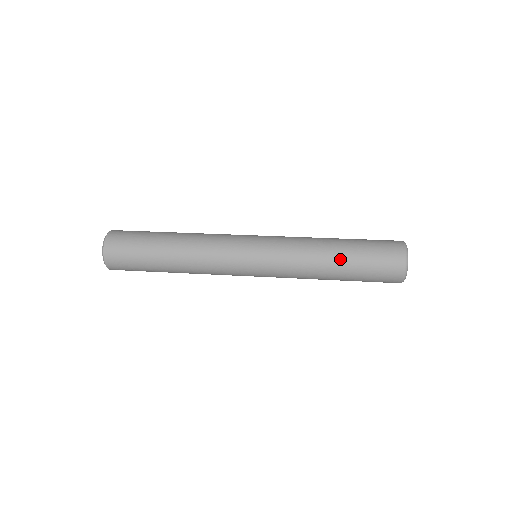
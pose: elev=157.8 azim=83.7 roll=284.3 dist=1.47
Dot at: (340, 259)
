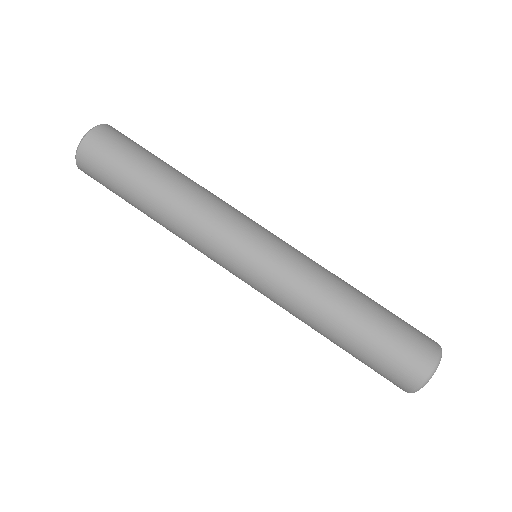
Dot at: (335, 343)
